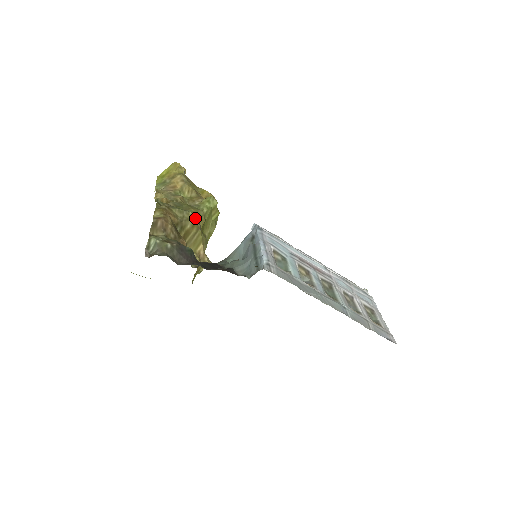
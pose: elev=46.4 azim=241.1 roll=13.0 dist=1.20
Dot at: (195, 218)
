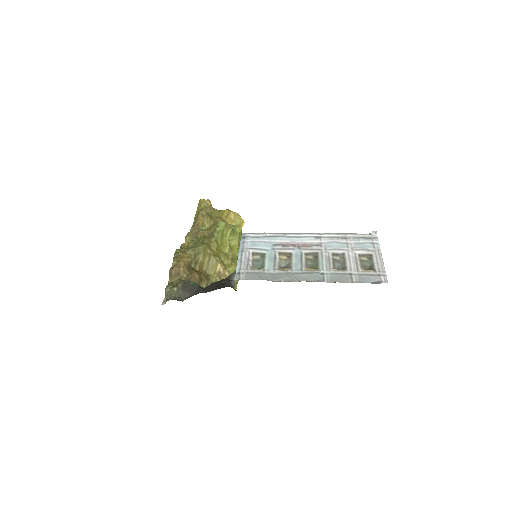
Dot at: (204, 249)
